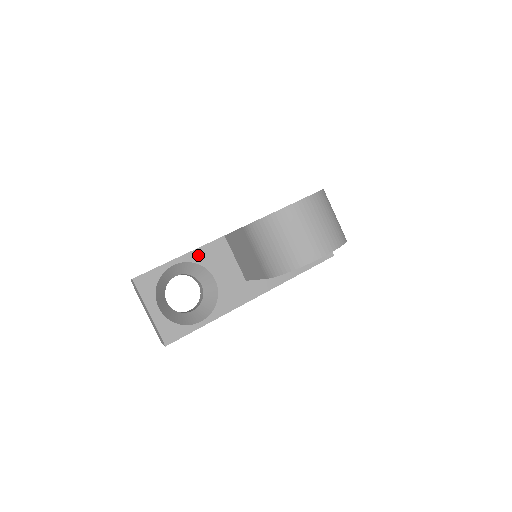
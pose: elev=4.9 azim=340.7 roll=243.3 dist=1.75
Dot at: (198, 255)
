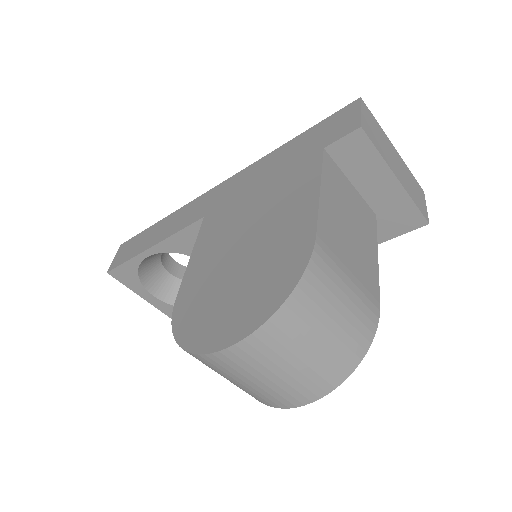
Dot at: (175, 244)
